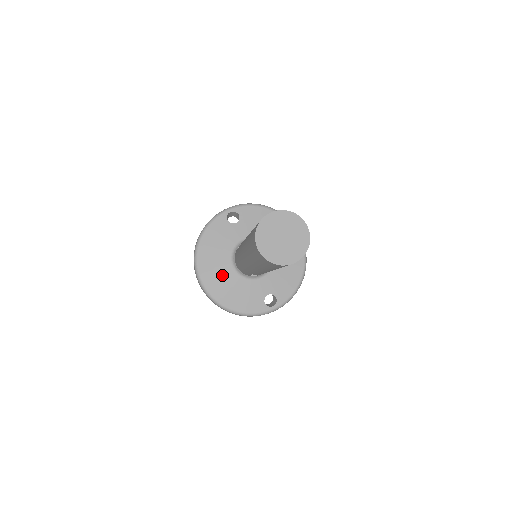
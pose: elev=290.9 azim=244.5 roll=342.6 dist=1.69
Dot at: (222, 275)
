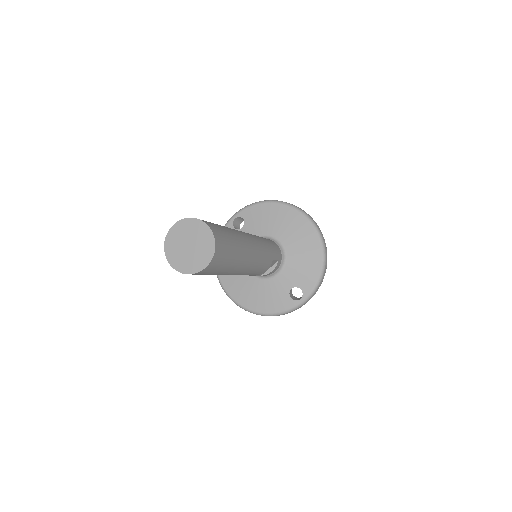
Dot at: (242, 282)
